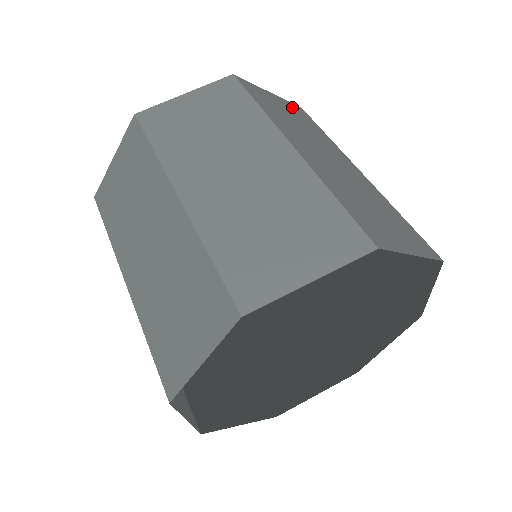
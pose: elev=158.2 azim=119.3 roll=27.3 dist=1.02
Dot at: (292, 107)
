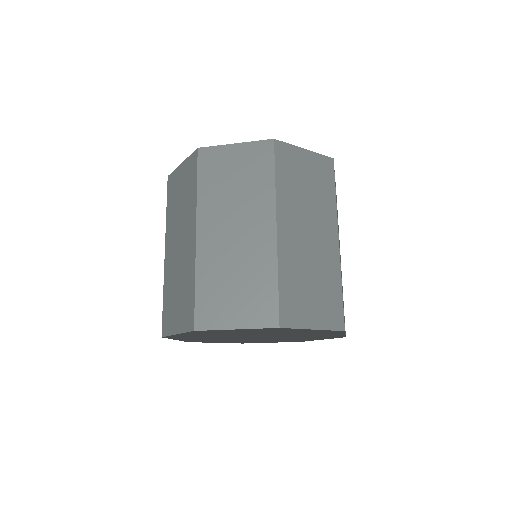
Dot at: (319, 163)
